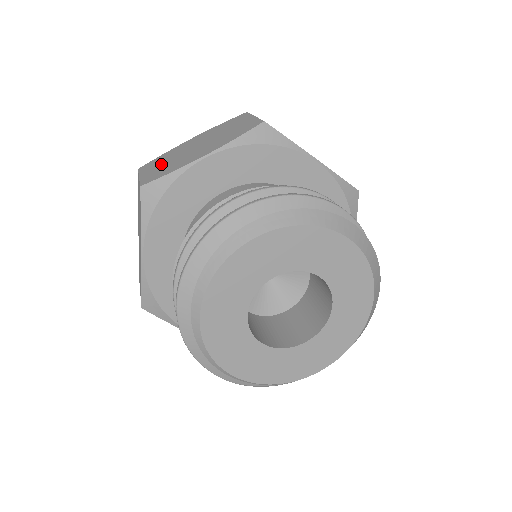
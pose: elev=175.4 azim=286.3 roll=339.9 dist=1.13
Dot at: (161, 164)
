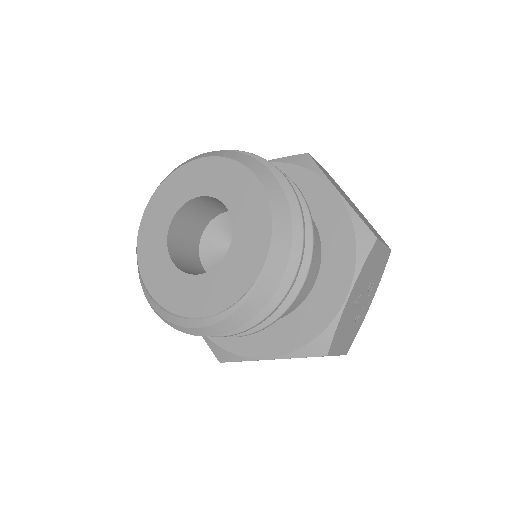
Dot at: occluded
